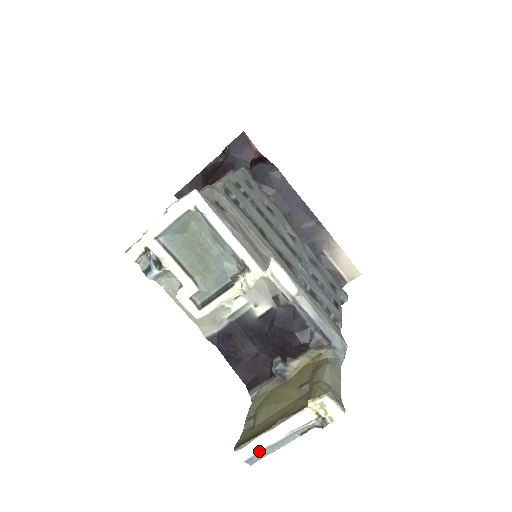
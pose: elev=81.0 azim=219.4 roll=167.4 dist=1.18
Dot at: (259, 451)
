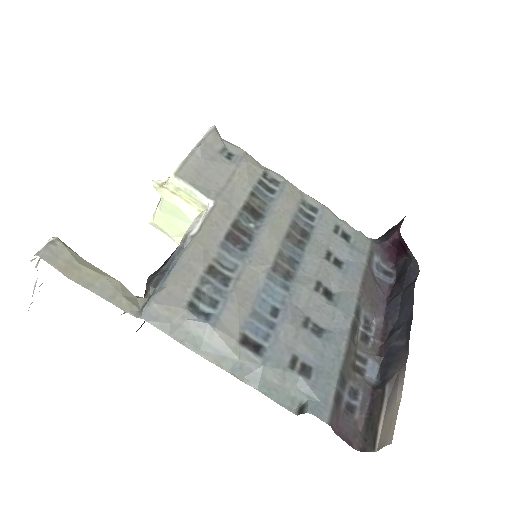
Dot at: occluded
